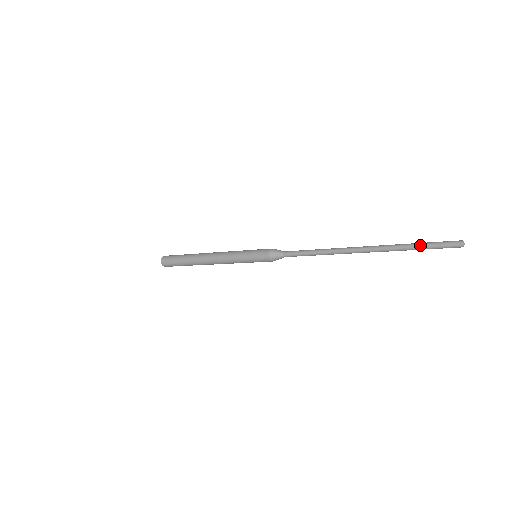
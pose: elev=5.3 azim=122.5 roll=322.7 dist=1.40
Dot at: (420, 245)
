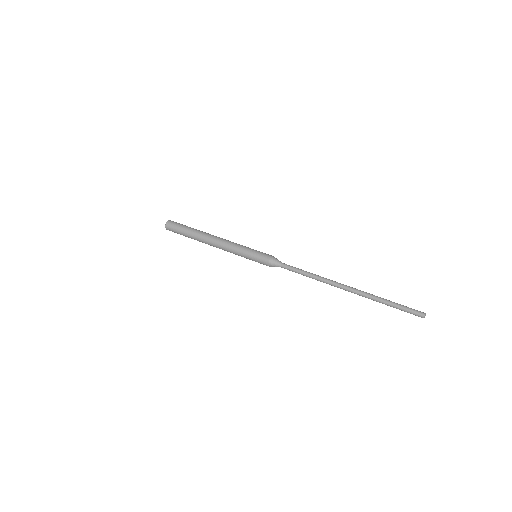
Dot at: (393, 305)
